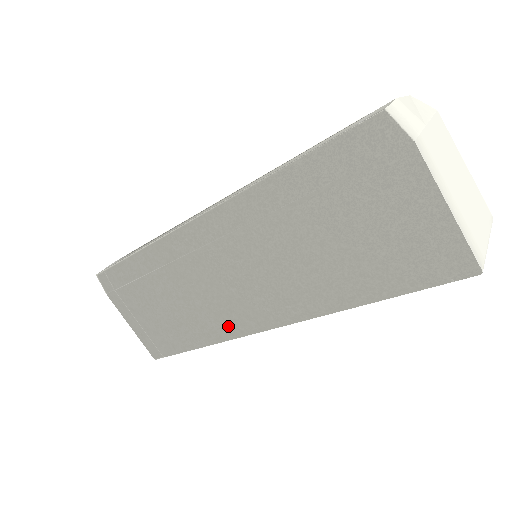
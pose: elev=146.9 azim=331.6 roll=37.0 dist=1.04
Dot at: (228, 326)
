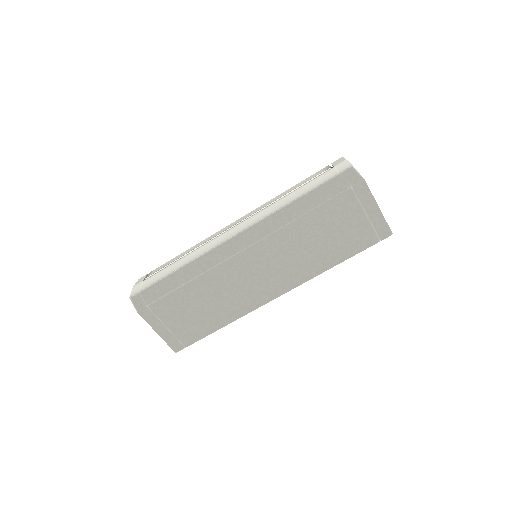
Dot at: (247, 304)
